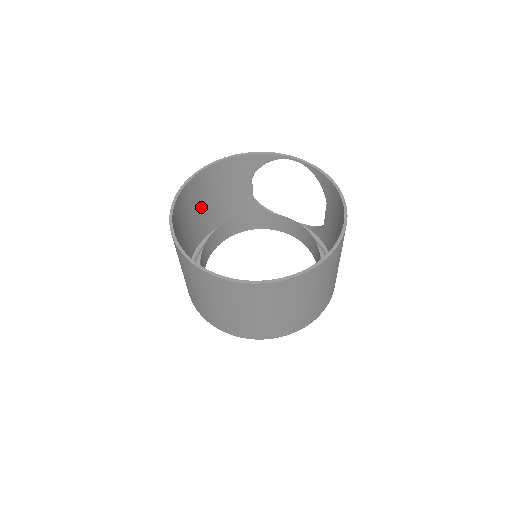
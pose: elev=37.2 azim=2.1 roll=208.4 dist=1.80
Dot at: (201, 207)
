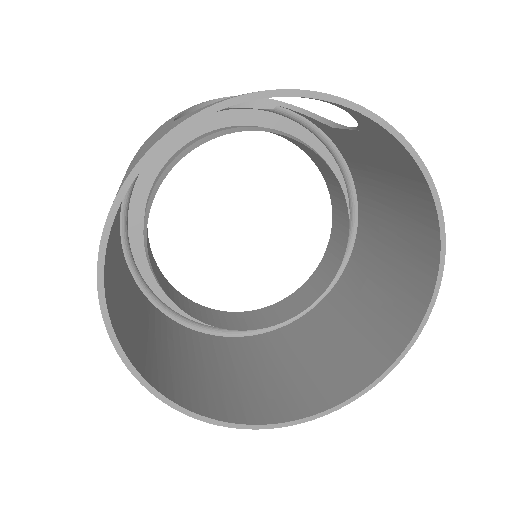
Dot at: occluded
